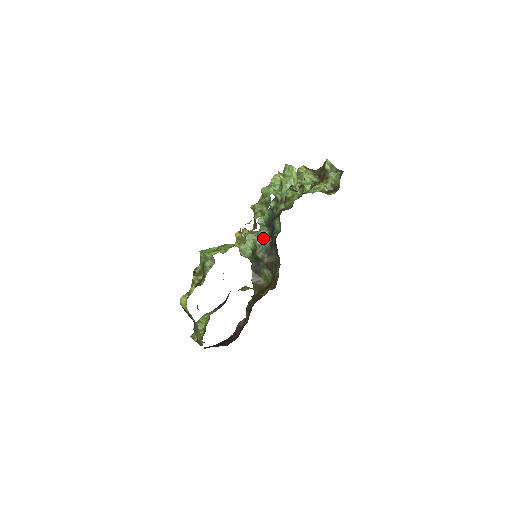
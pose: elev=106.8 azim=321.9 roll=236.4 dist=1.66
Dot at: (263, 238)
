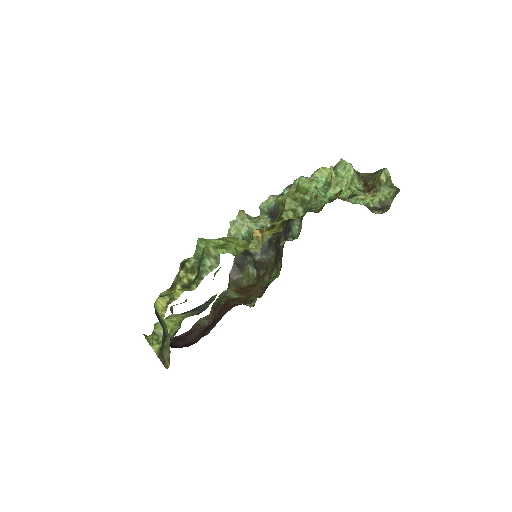
Dot at: occluded
